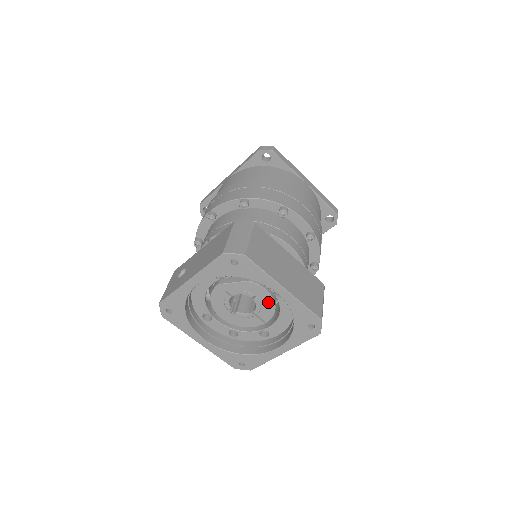
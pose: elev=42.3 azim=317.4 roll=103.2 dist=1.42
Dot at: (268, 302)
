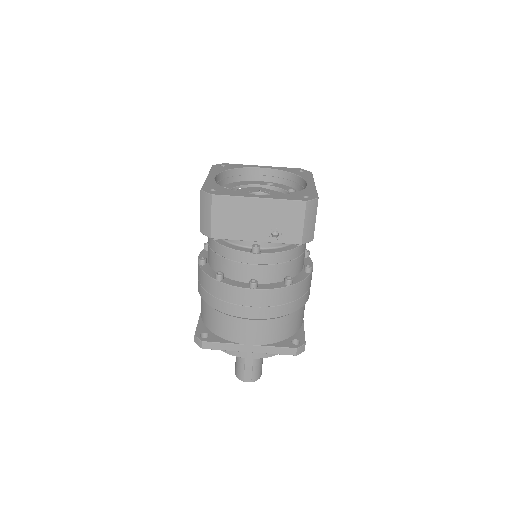
Dot at: occluded
